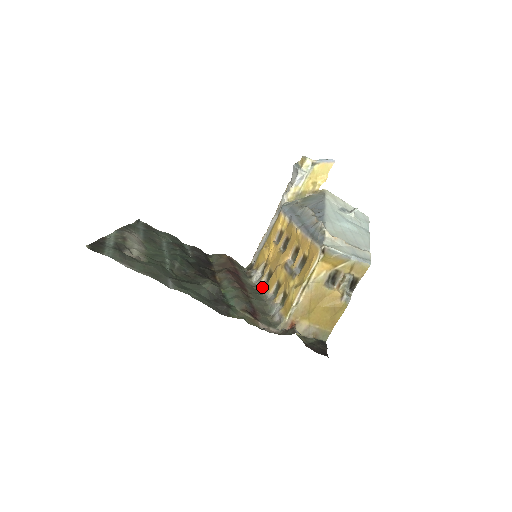
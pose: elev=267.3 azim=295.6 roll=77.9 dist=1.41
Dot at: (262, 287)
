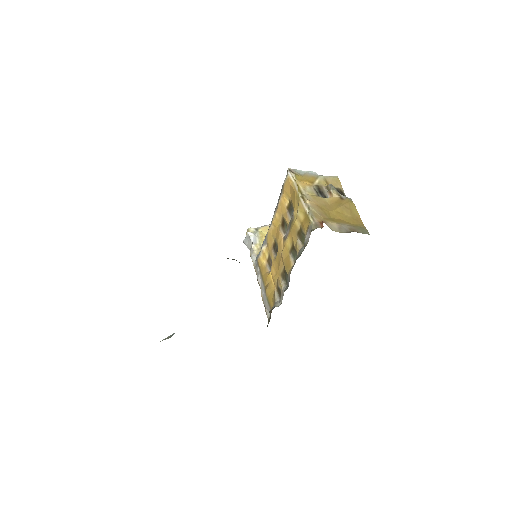
Dot at: (286, 288)
